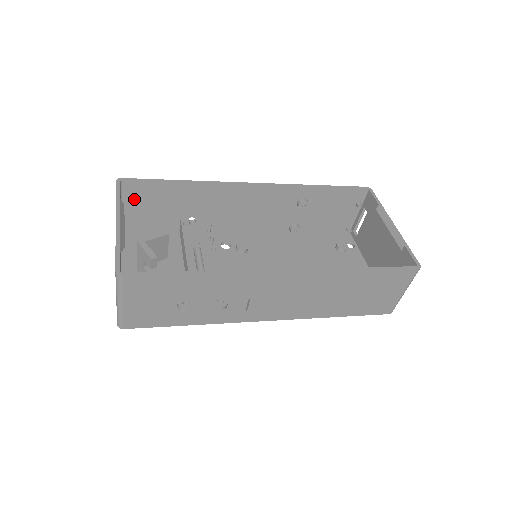
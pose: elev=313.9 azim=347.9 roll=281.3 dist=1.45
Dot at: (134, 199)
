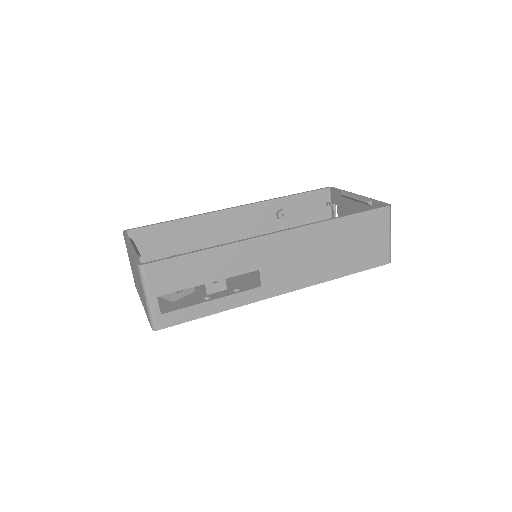
Dot at: (141, 247)
